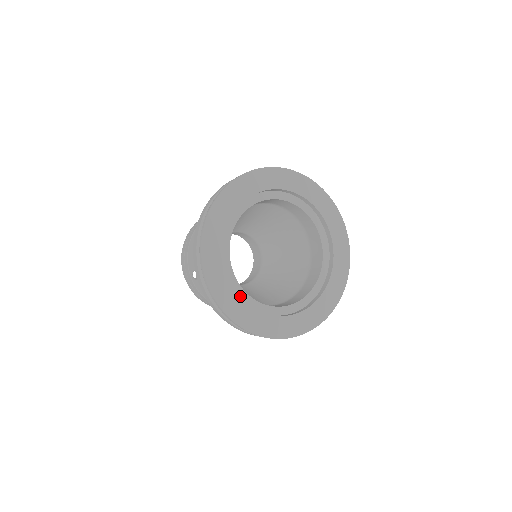
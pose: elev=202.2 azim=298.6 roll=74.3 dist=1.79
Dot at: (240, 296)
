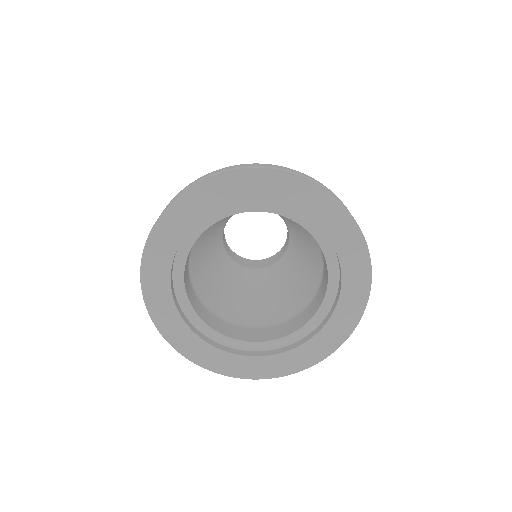
Dot at: (206, 342)
